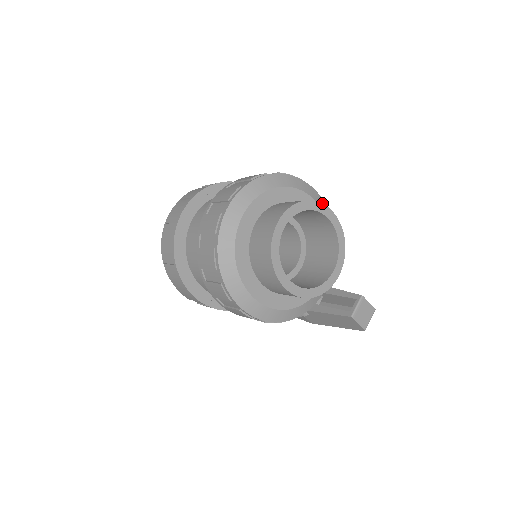
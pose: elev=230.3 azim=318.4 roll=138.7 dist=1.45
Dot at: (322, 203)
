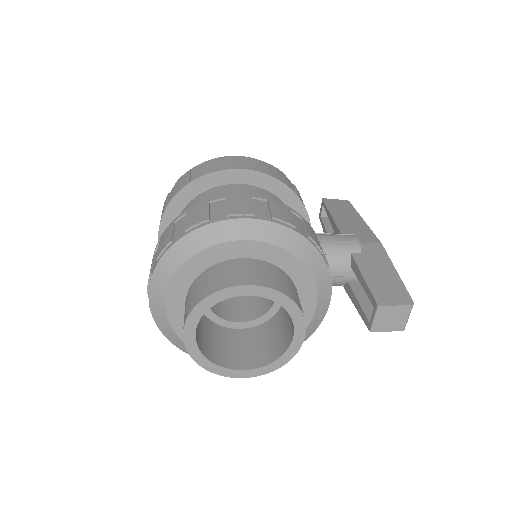
Dot at: (266, 229)
